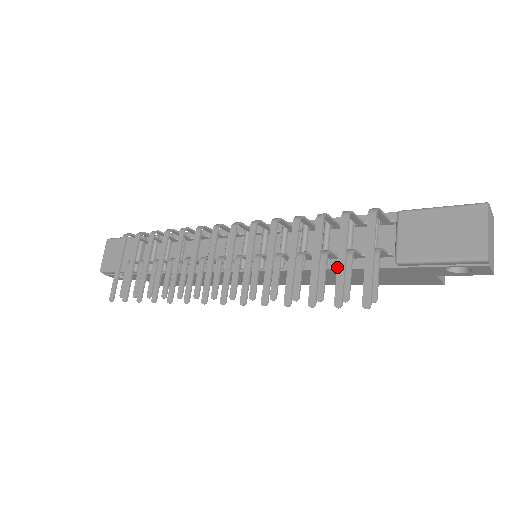
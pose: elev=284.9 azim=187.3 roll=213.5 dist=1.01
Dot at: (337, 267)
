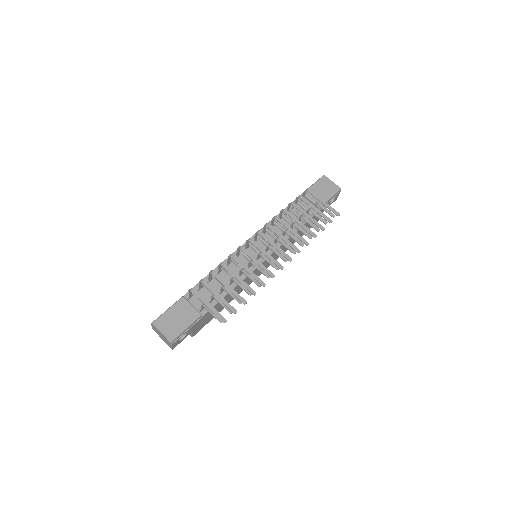
Dot at: (317, 212)
